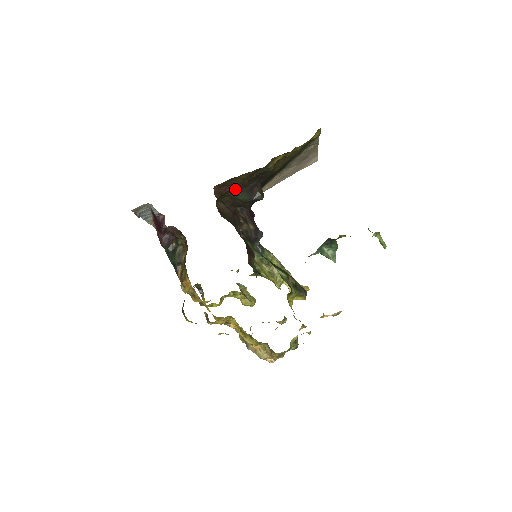
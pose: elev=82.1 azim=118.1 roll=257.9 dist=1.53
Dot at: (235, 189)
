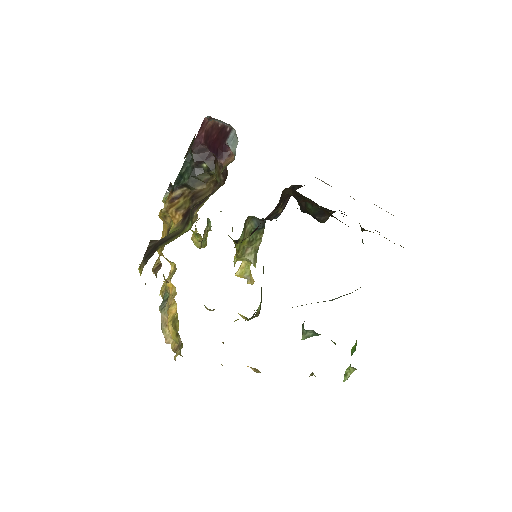
Dot at: occluded
